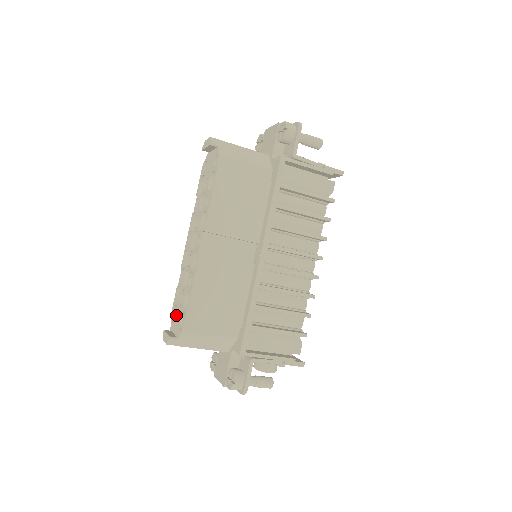
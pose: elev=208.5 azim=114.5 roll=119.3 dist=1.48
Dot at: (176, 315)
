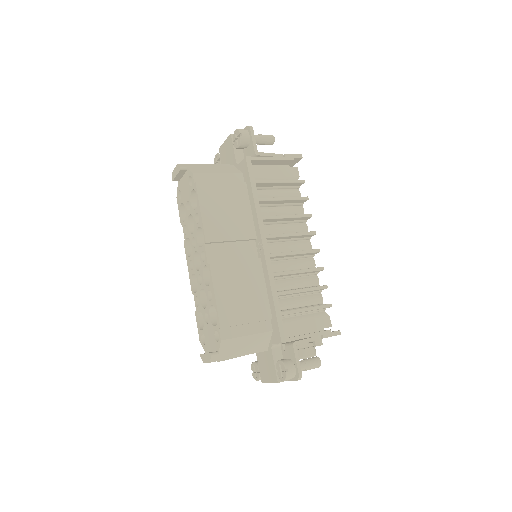
Dot at: (207, 335)
